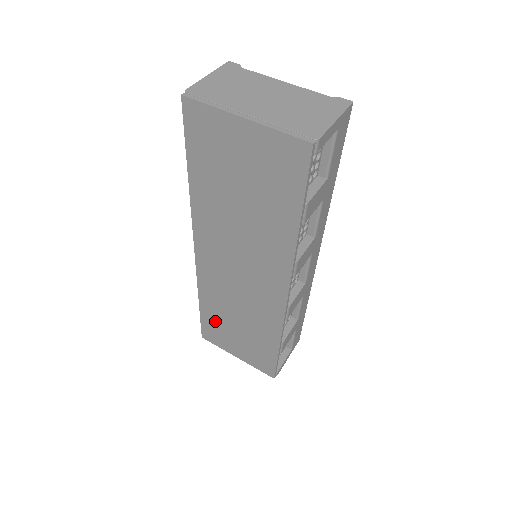
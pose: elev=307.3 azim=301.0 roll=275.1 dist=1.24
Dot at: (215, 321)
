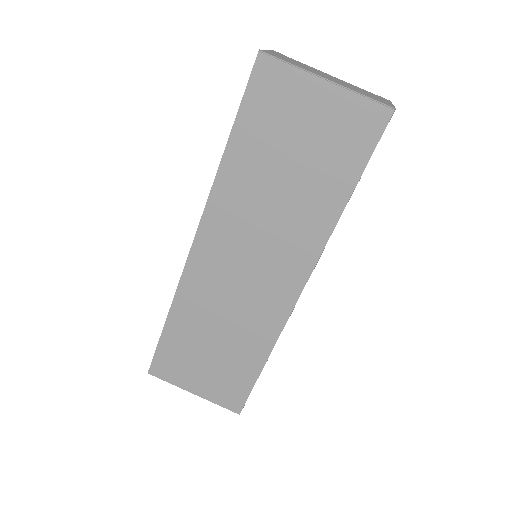
Dot at: (181, 343)
